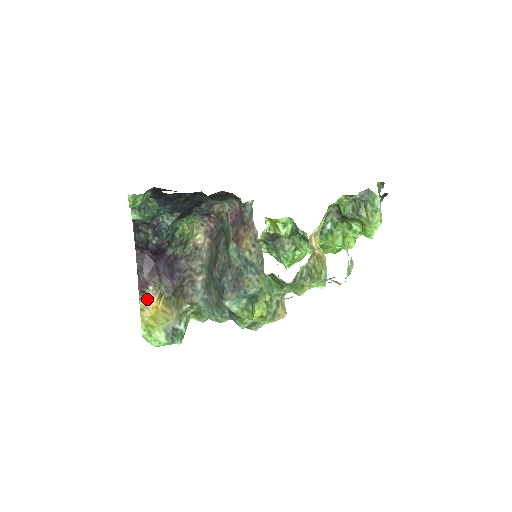
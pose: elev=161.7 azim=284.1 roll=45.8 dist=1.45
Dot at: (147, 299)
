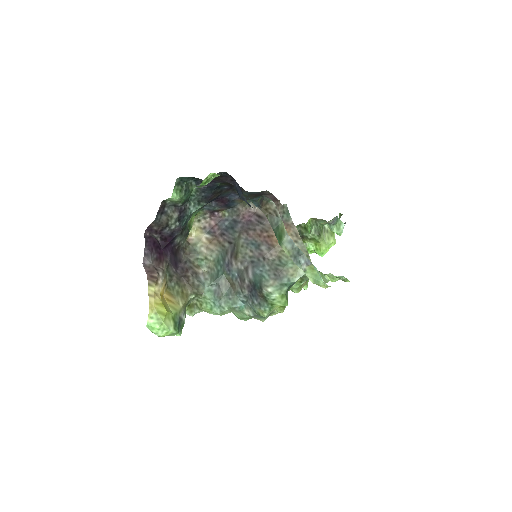
Dot at: (157, 285)
